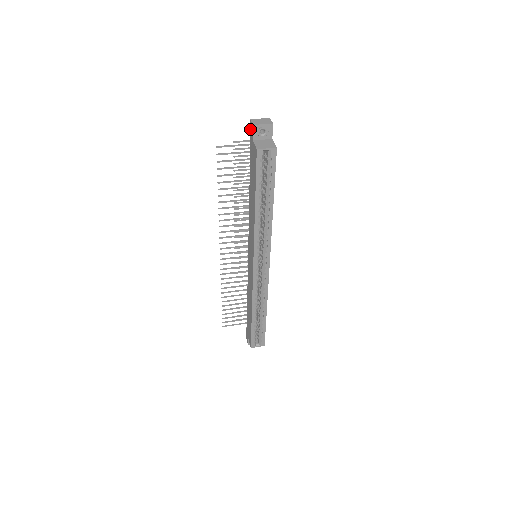
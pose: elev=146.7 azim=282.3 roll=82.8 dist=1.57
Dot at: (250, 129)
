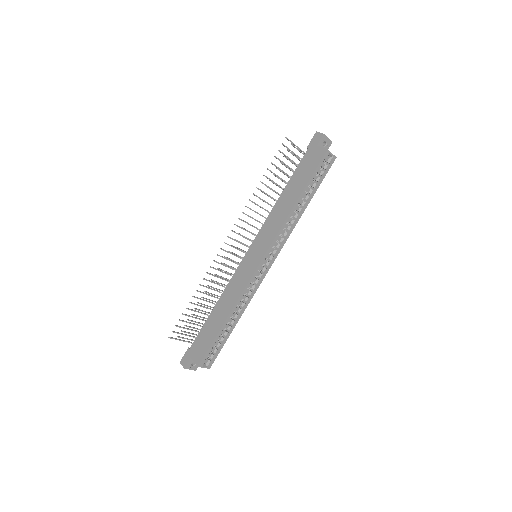
Dot at: (313, 138)
